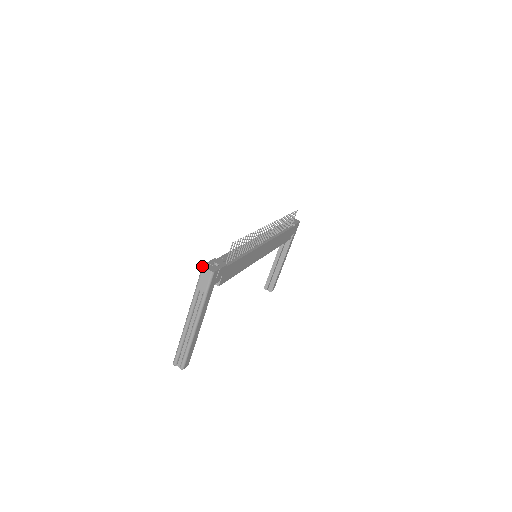
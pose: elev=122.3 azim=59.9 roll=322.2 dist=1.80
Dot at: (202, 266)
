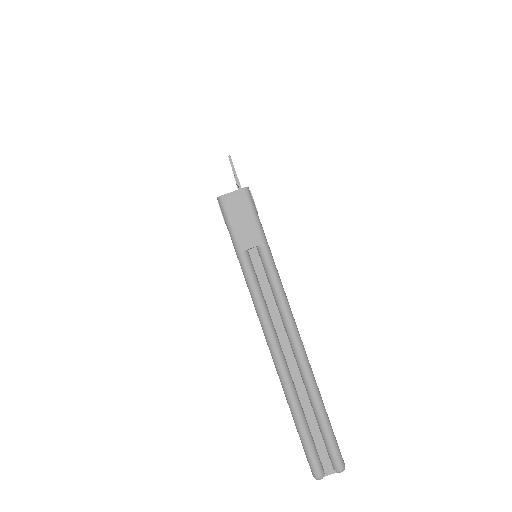
Dot at: (217, 197)
